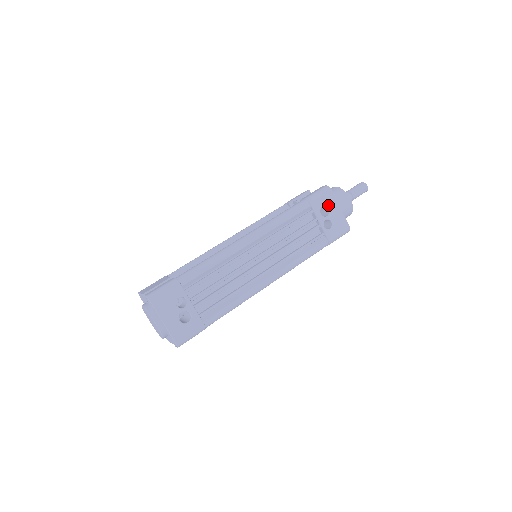
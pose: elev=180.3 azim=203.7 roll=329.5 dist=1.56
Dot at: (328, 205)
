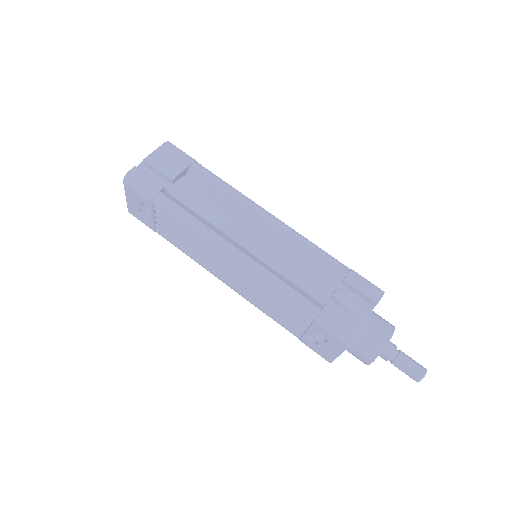
Dot at: (330, 342)
